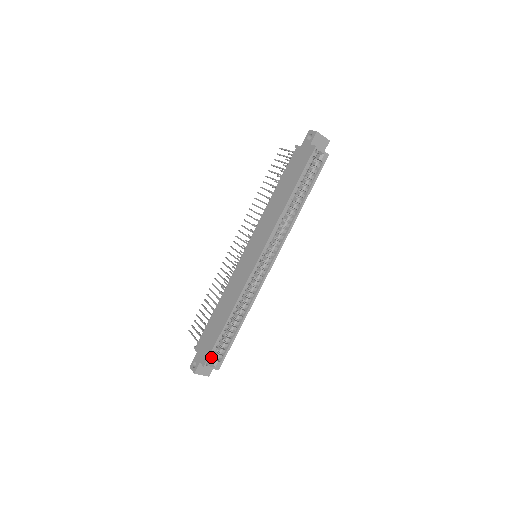
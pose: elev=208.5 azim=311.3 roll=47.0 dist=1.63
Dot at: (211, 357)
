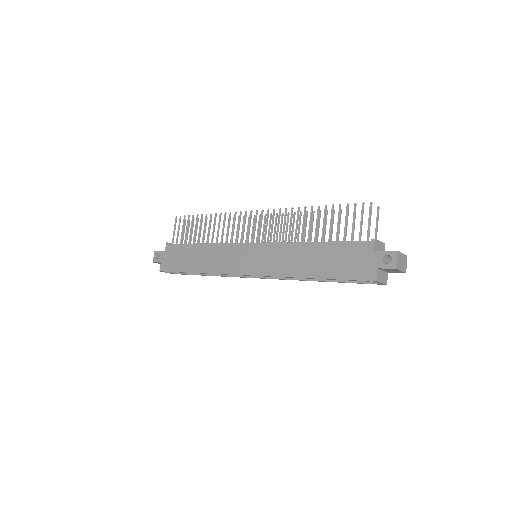
Dot at: occluded
